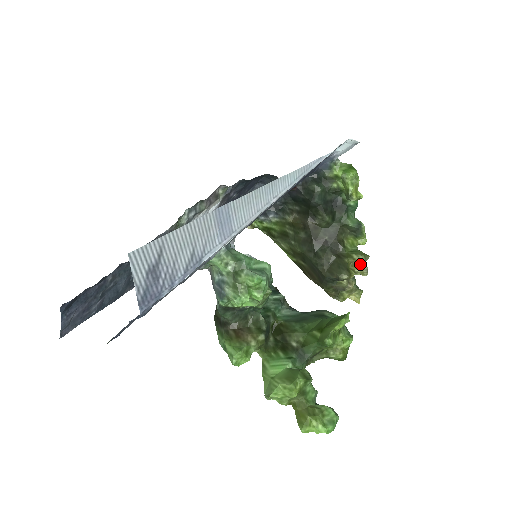
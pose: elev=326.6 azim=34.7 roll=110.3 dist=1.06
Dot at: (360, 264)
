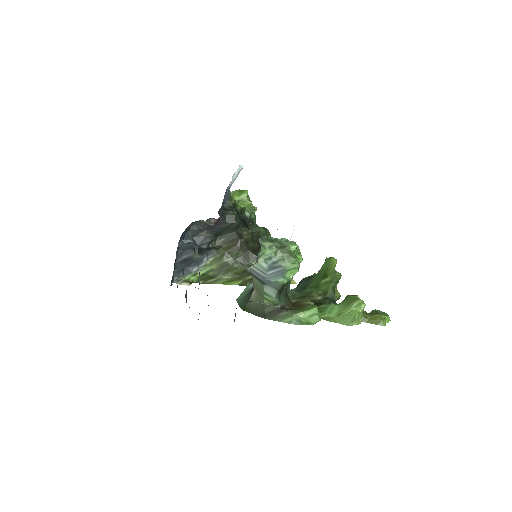
Dot at: occluded
